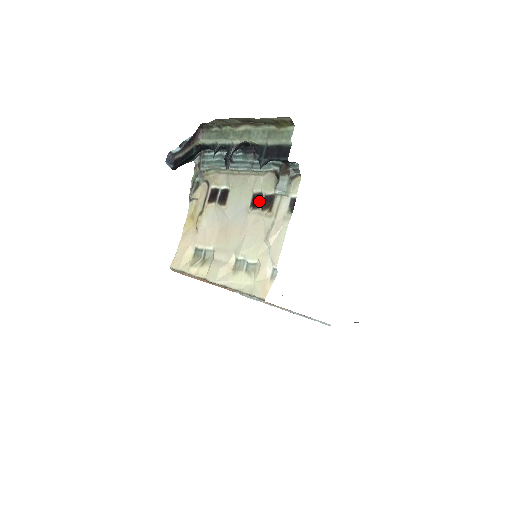
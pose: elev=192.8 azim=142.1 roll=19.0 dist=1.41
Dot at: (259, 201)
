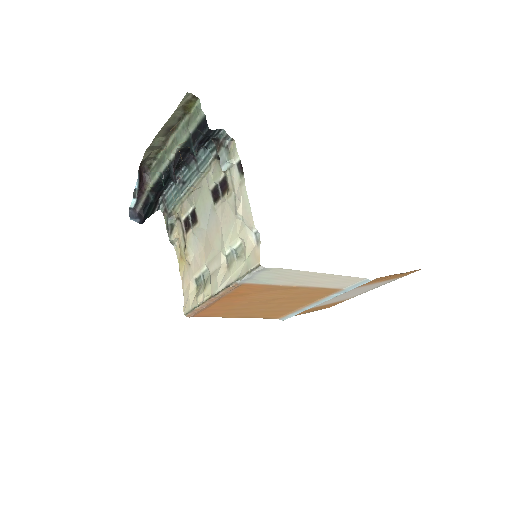
Dot at: (218, 192)
